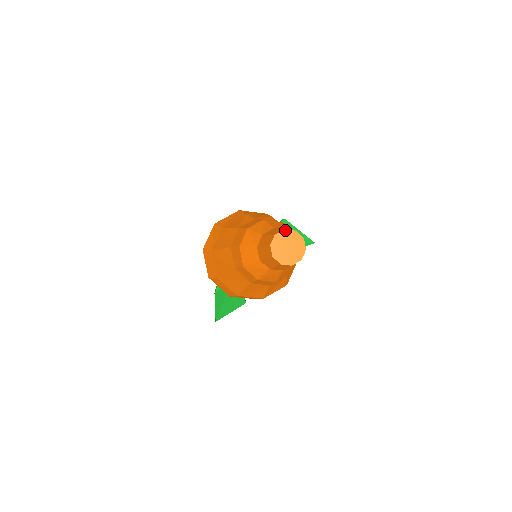
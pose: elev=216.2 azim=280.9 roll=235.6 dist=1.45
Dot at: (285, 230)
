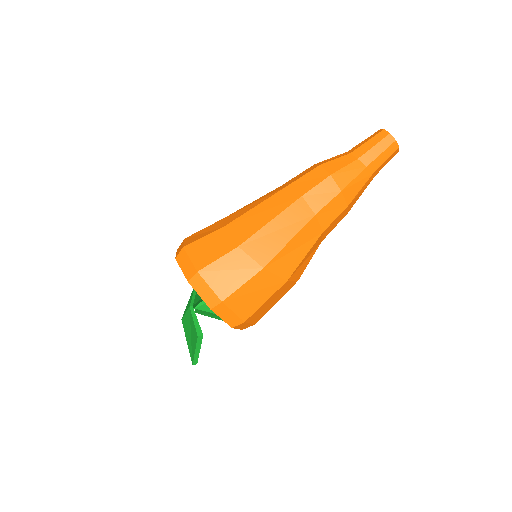
Dot at: occluded
